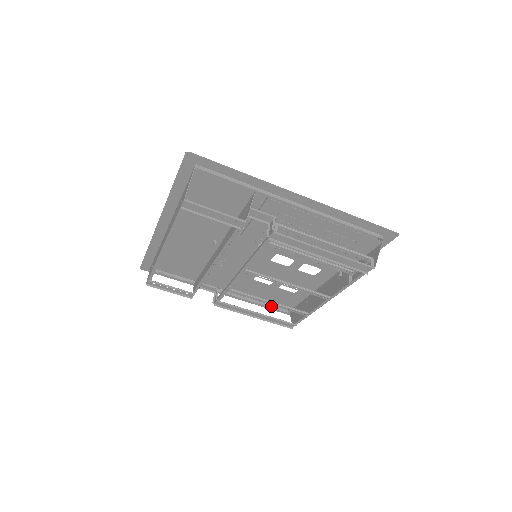
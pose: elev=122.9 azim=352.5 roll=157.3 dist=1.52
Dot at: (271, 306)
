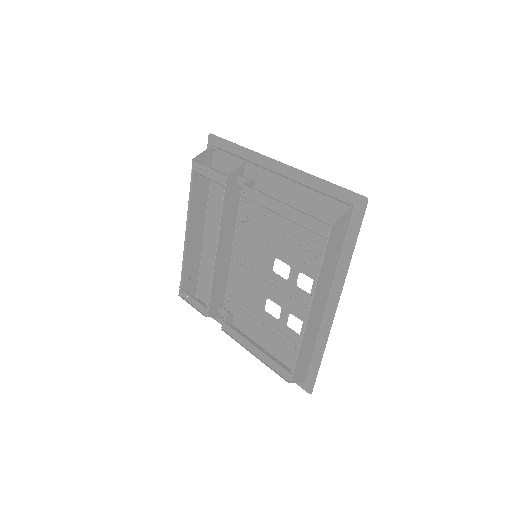
Dot at: (285, 366)
